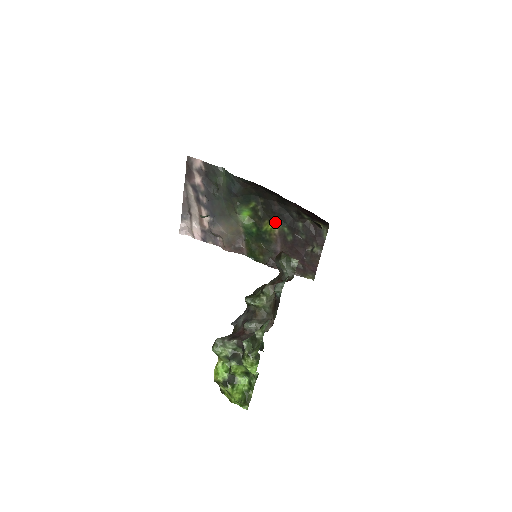
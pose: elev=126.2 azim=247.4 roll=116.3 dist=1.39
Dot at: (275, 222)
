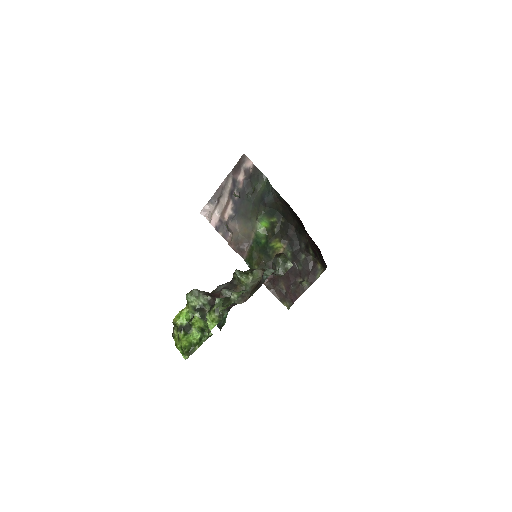
Dot at: (284, 244)
